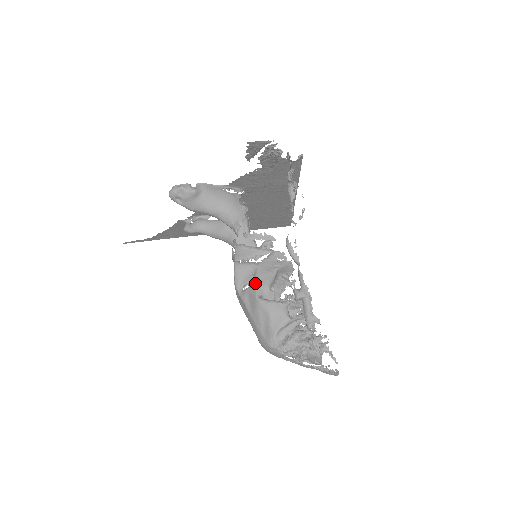
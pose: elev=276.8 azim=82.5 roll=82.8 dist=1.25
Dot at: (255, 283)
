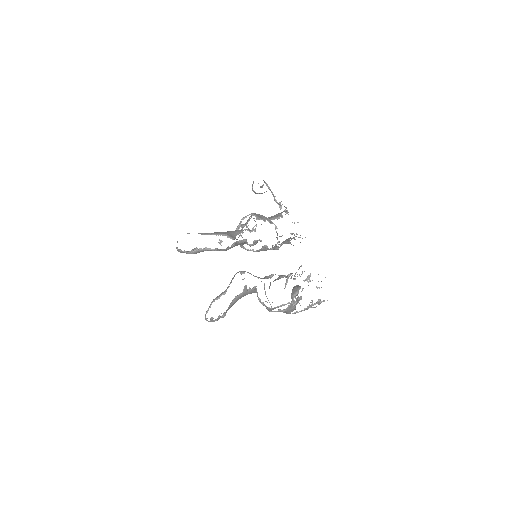
Dot at: (287, 313)
